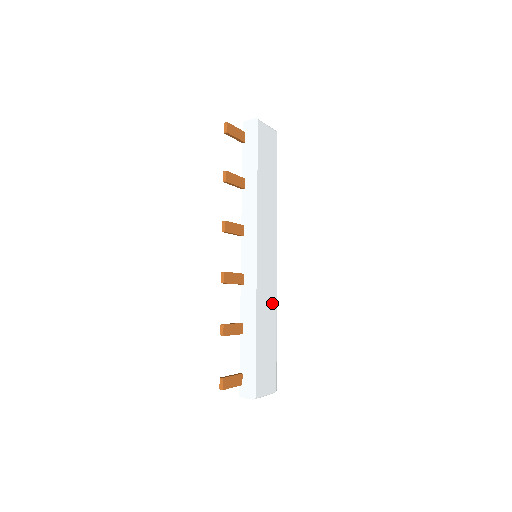
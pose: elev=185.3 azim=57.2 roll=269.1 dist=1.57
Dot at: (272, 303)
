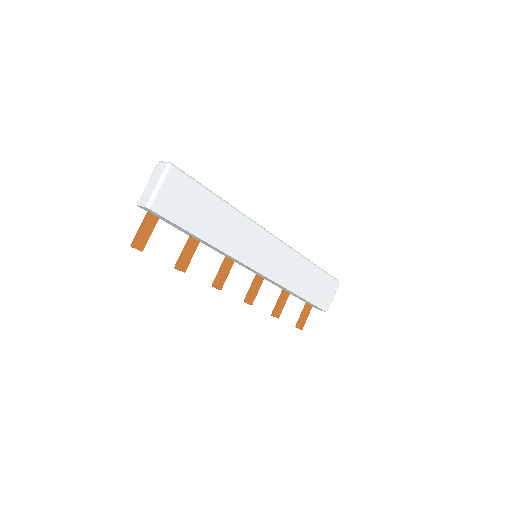
Dot at: (295, 262)
